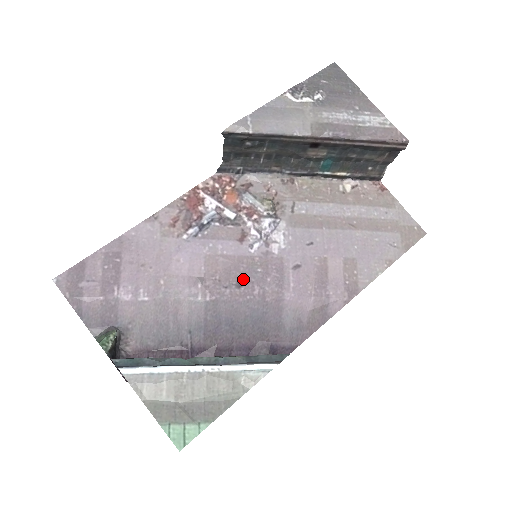
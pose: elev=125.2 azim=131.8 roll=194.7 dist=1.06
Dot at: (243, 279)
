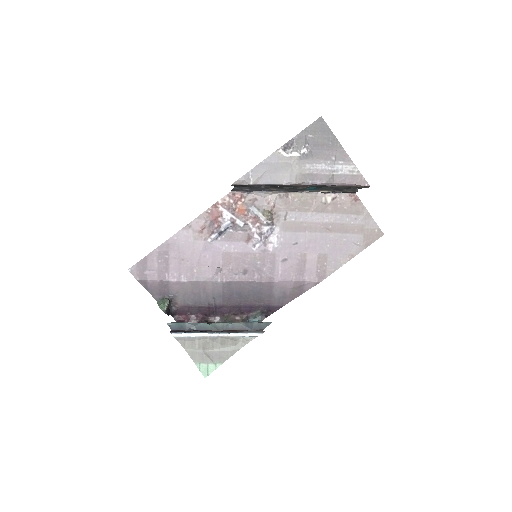
Dot at: (247, 269)
